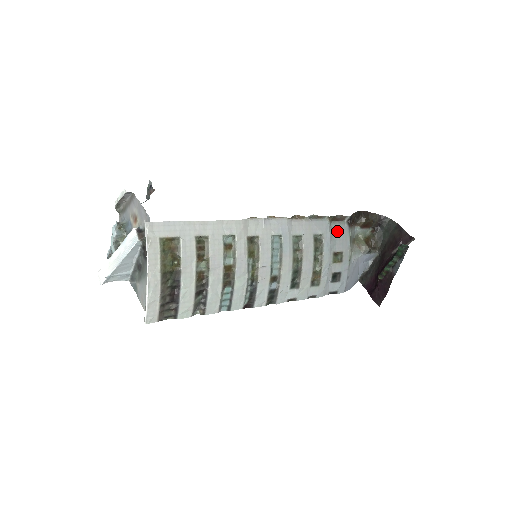
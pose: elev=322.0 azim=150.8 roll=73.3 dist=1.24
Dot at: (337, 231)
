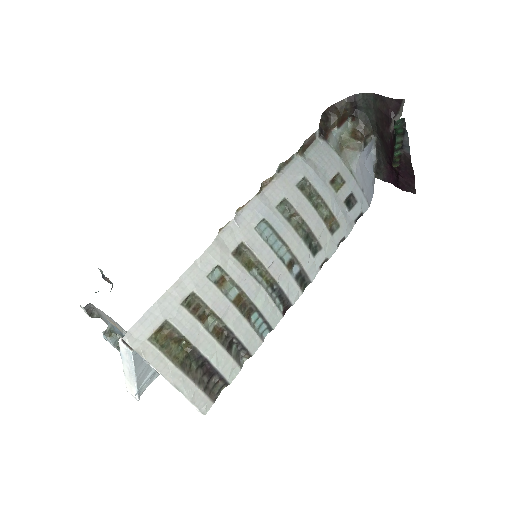
Dot at: (317, 157)
